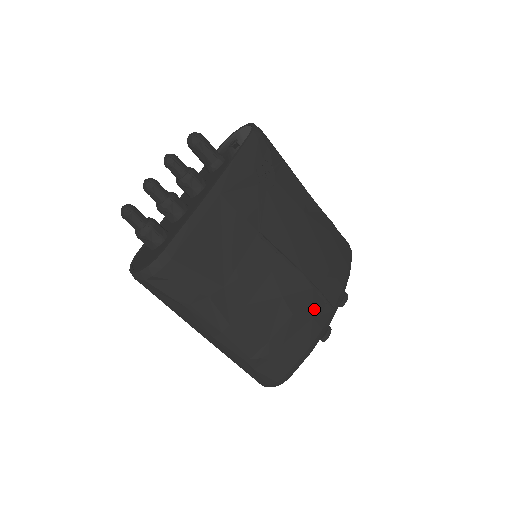
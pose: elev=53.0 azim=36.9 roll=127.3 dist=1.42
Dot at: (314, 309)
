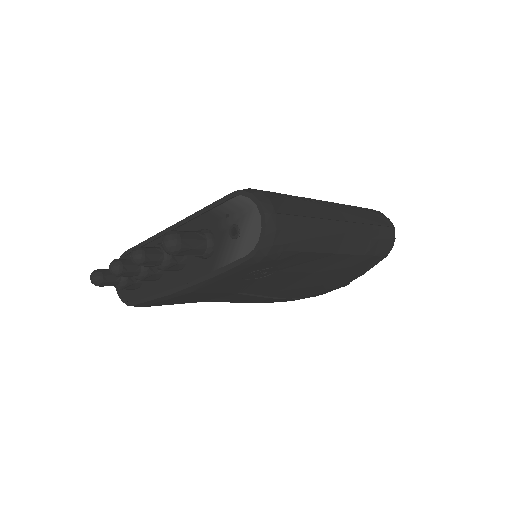
Dot at: occluded
